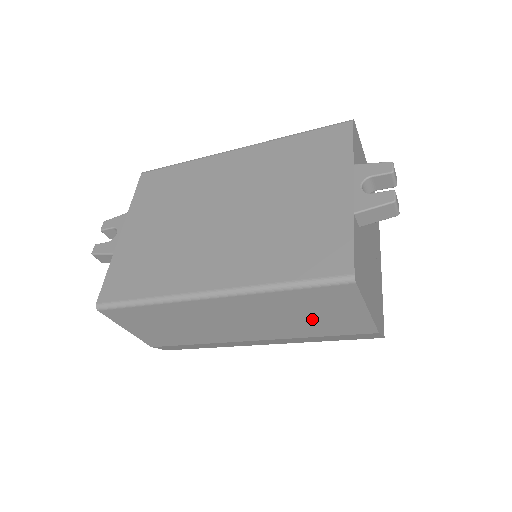
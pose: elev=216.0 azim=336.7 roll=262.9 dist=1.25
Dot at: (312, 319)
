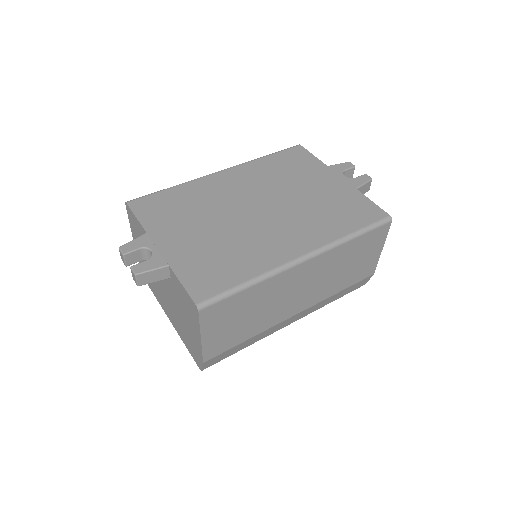
Dot at: (350, 269)
